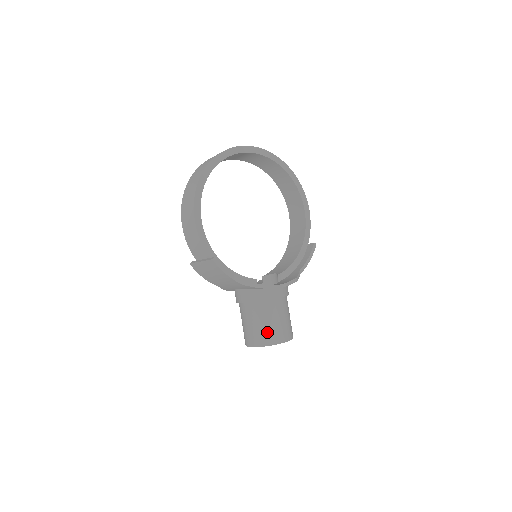
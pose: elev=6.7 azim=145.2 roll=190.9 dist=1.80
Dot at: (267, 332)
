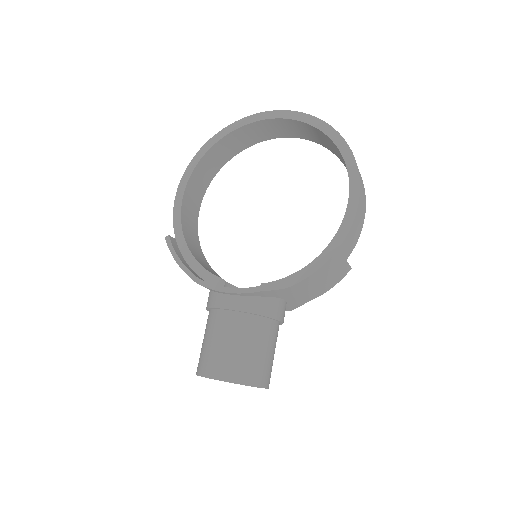
Dot at: (203, 355)
